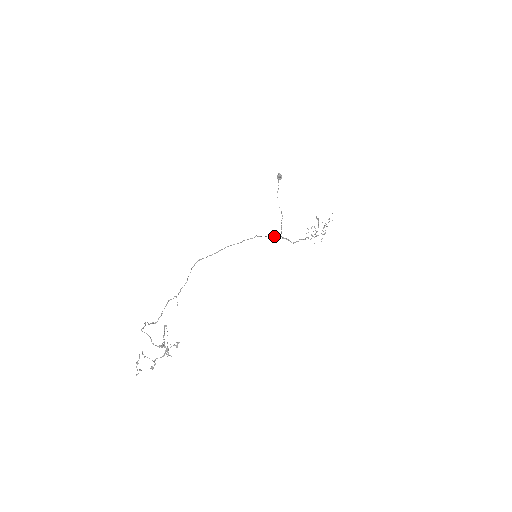
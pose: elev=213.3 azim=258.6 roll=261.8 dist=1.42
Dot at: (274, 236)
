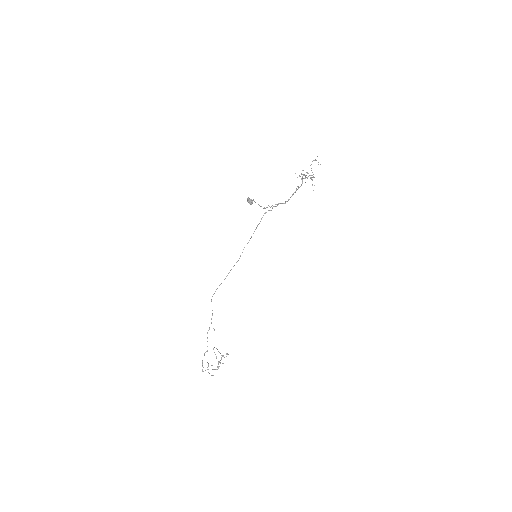
Dot at: (265, 213)
